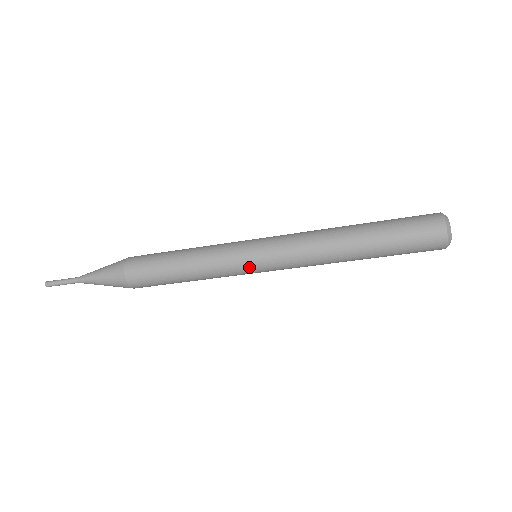
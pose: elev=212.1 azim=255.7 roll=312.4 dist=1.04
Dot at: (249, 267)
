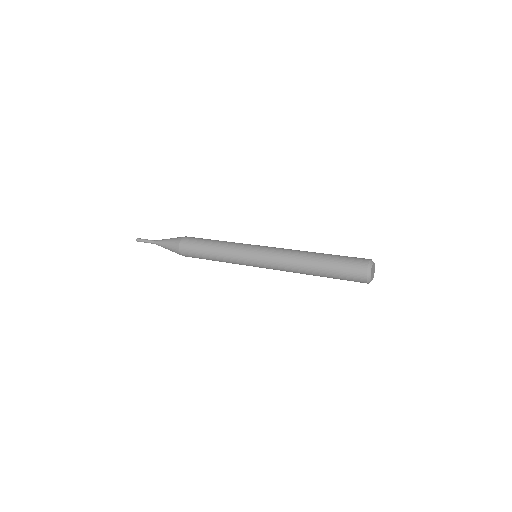
Dot at: (249, 263)
